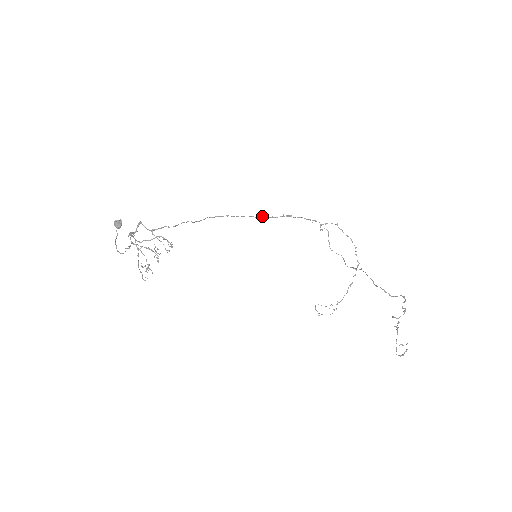
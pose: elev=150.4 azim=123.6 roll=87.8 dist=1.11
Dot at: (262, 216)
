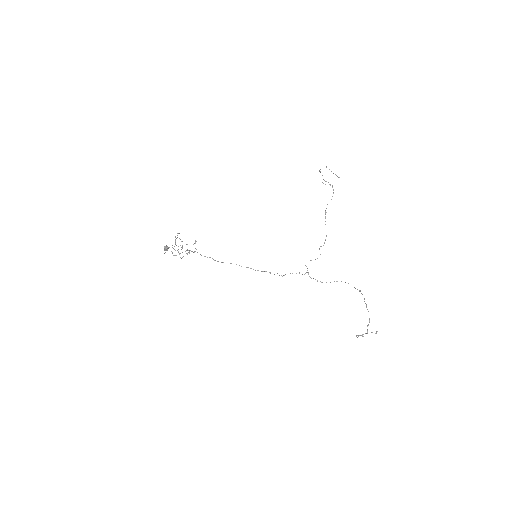
Dot at: occluded
